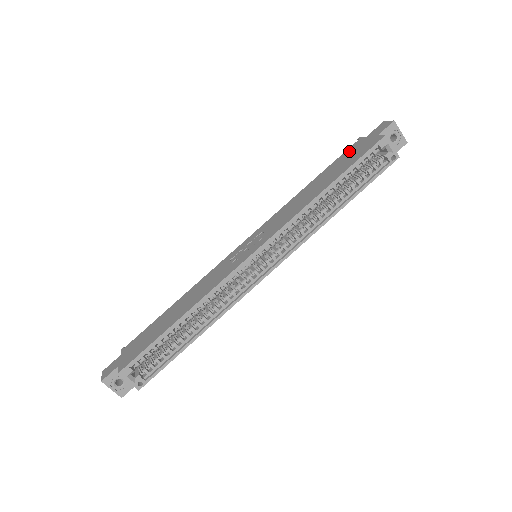
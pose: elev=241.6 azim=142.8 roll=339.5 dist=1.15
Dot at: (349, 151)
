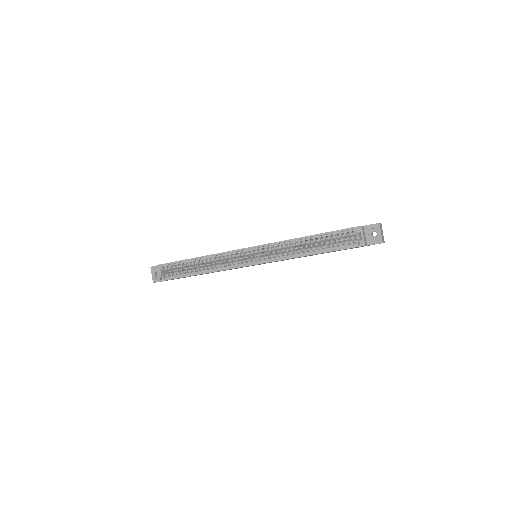
Dot at: occluded
